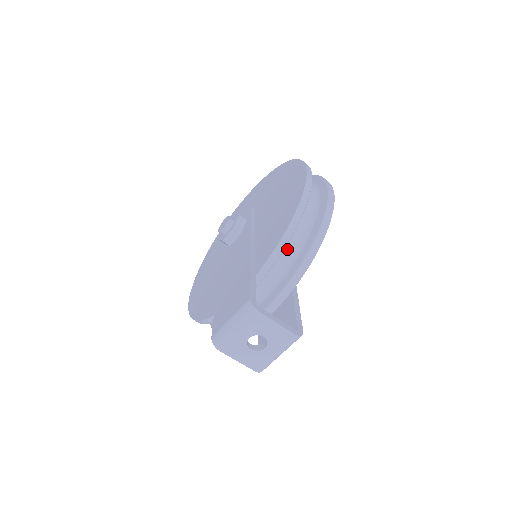
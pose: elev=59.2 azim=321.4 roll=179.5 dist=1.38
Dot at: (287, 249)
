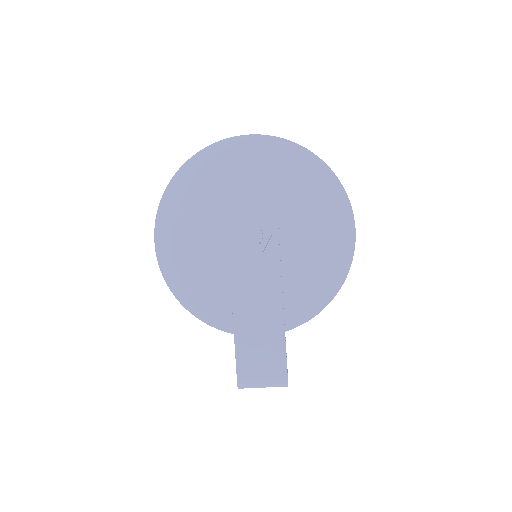
Dot at: occluded
